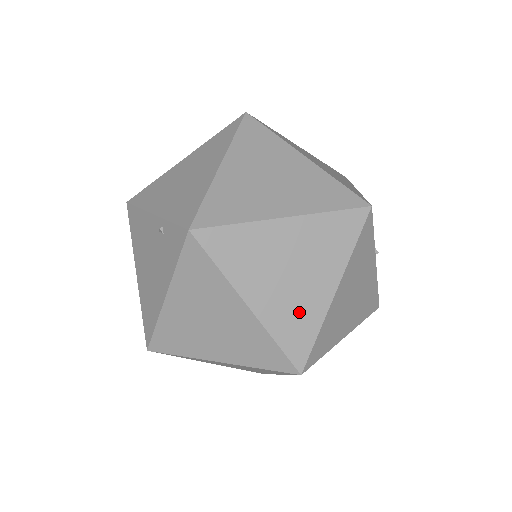
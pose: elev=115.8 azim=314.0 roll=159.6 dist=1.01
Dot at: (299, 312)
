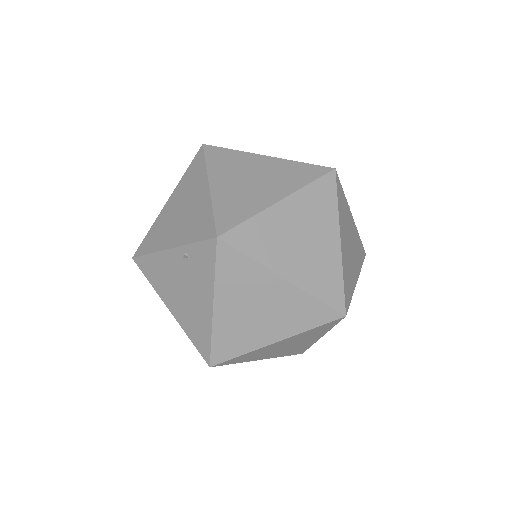
Dot at: (322, 268)
